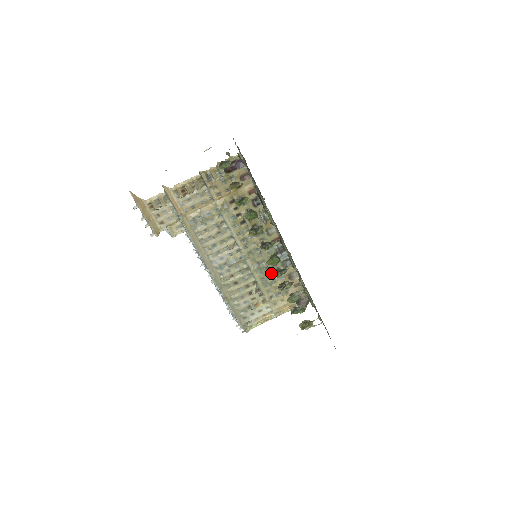
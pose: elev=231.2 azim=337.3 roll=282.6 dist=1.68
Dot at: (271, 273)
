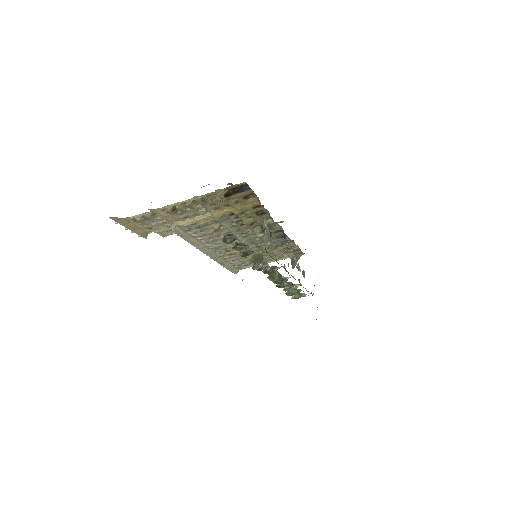
Dot at: occluded
